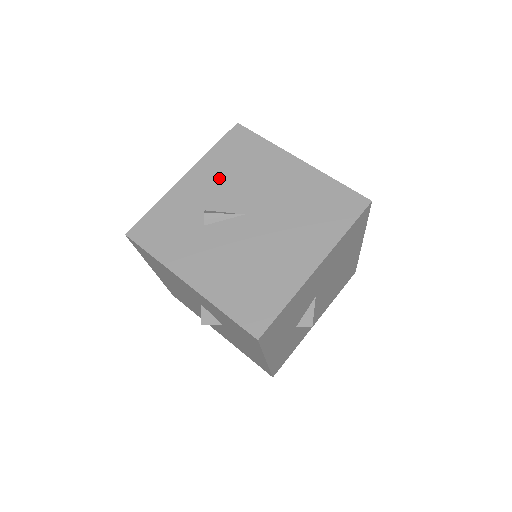
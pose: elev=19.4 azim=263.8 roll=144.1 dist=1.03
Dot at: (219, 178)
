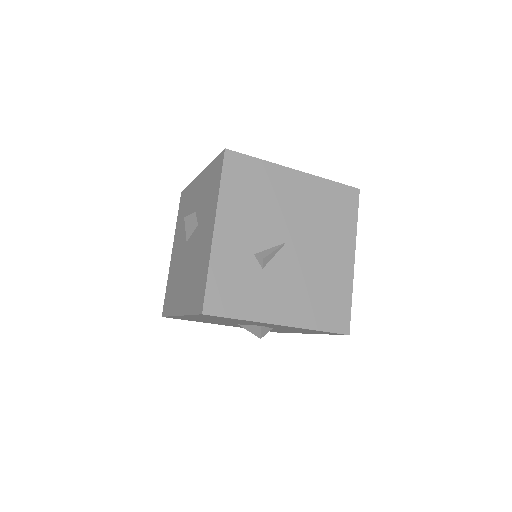
Dot at: (246, 217)
